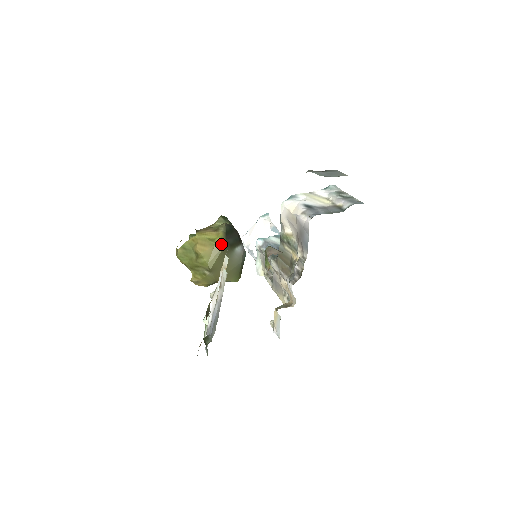
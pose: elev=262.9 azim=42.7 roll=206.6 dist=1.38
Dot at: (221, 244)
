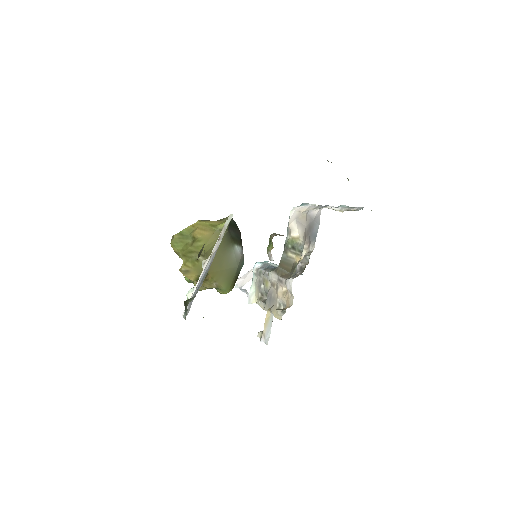
Dot at: occluded
